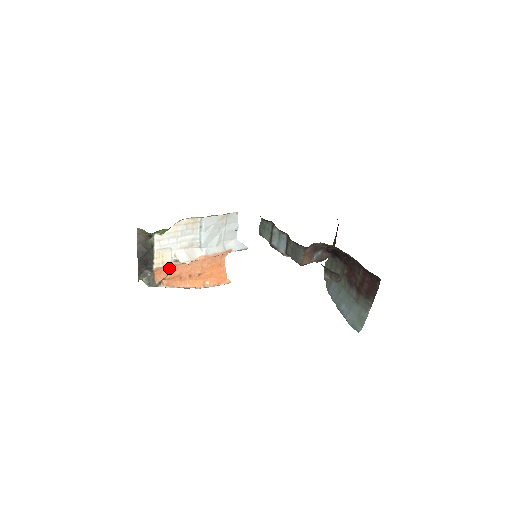
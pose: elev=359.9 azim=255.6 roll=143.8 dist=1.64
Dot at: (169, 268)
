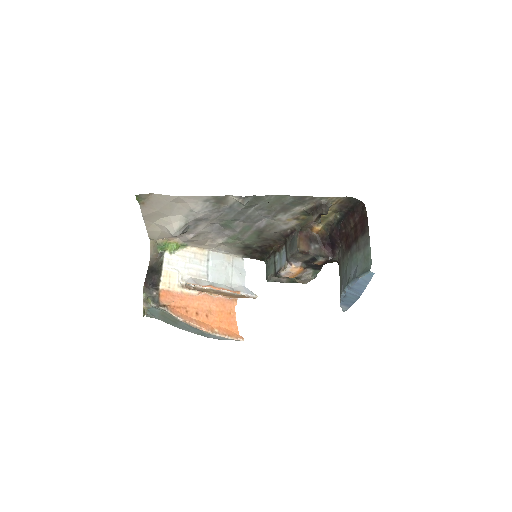
Dot at: (175, 294)
